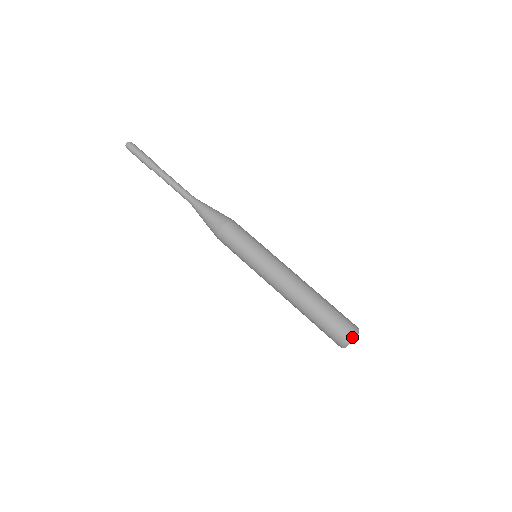
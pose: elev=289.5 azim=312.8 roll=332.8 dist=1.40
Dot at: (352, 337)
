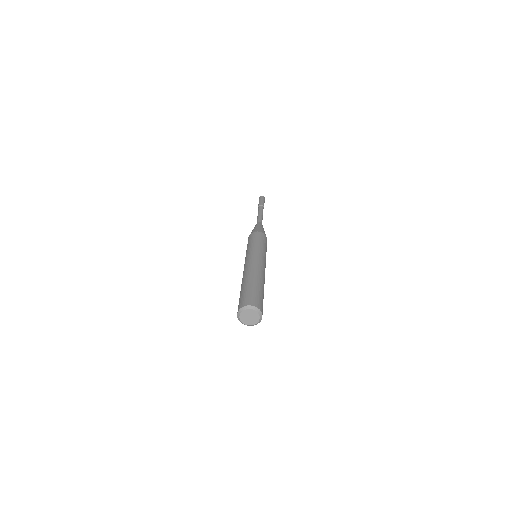
Dot at: (255, 307)
